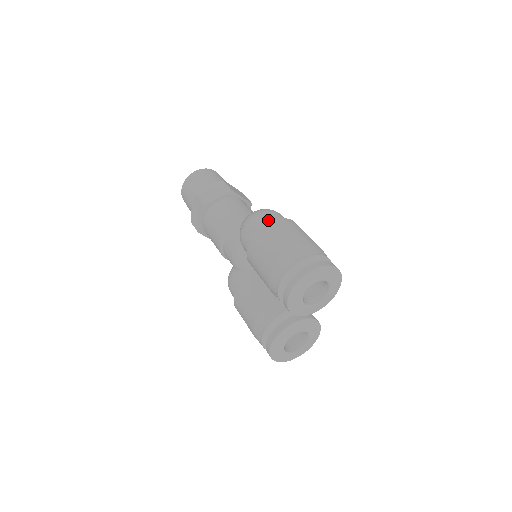
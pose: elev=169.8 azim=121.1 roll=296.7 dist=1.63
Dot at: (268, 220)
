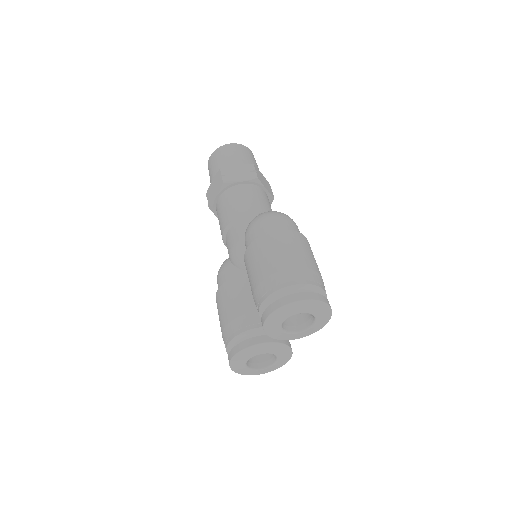
Dot at: (280, 227)
